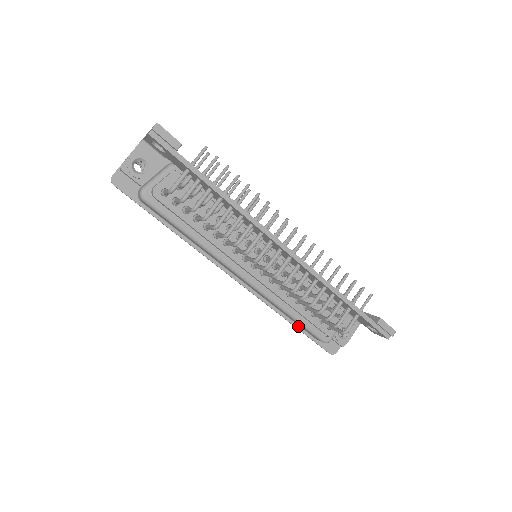
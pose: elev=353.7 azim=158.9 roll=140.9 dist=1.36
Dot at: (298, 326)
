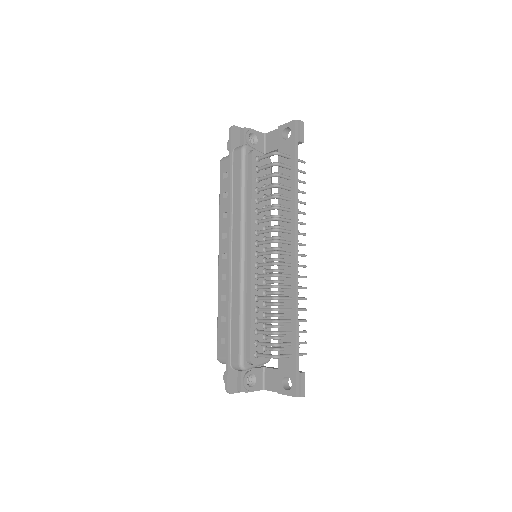
Dot at: (230, 337)
